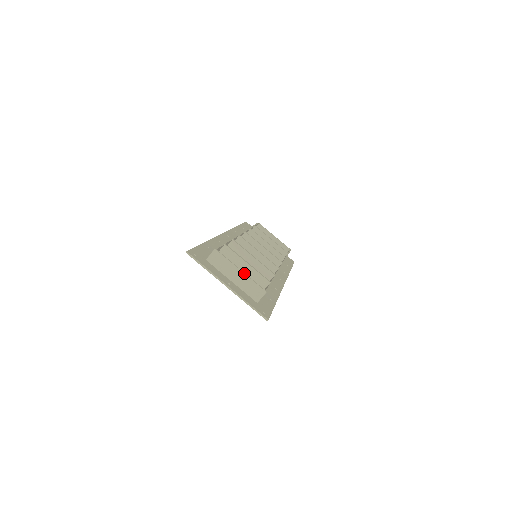
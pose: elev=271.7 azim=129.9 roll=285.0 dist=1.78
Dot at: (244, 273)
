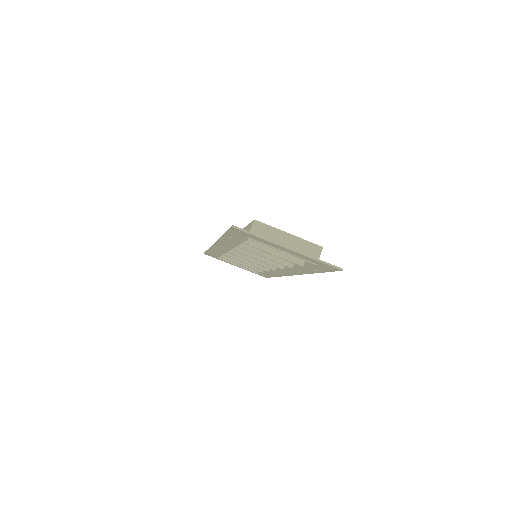
Dot at: (294, 235)
